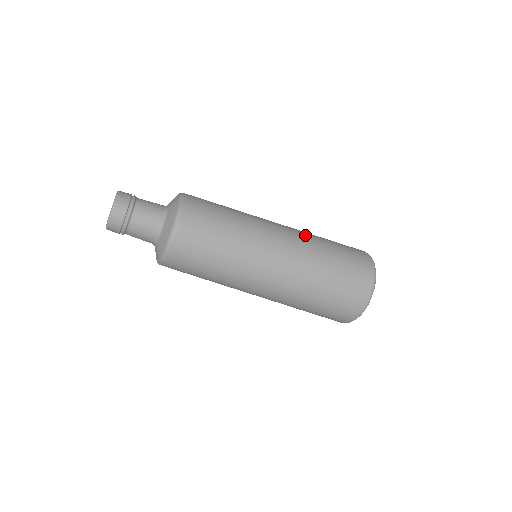
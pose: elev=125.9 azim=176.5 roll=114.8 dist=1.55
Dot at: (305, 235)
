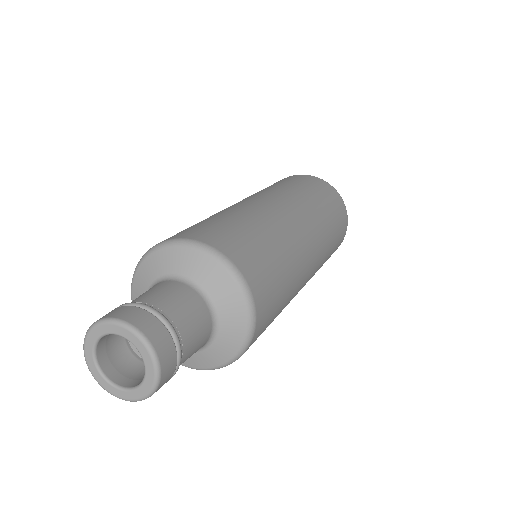
Dot at: (316, 216)
